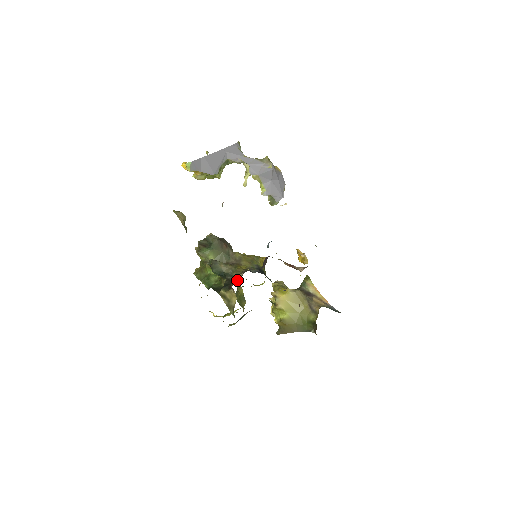
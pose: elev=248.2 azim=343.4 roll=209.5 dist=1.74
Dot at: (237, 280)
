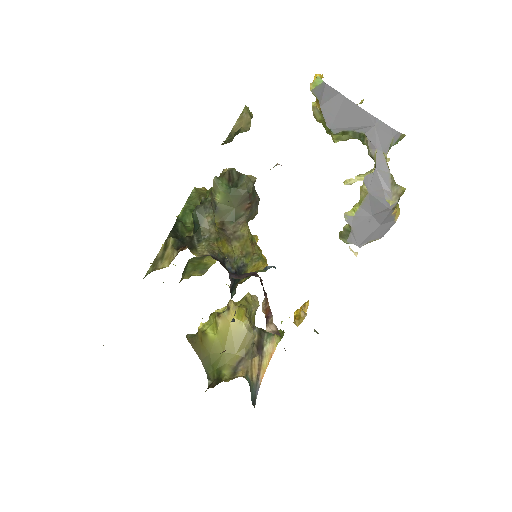
Dot at: (194, 252)
